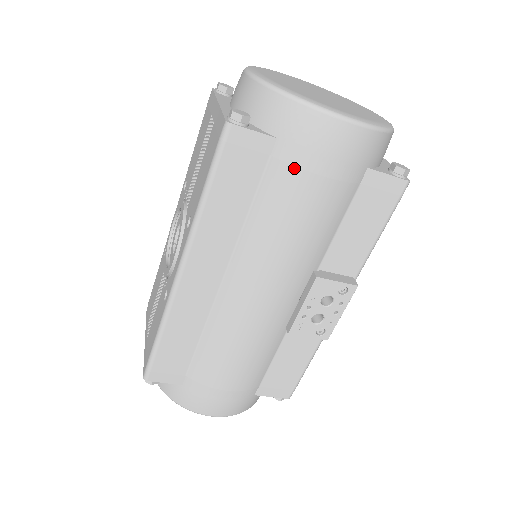
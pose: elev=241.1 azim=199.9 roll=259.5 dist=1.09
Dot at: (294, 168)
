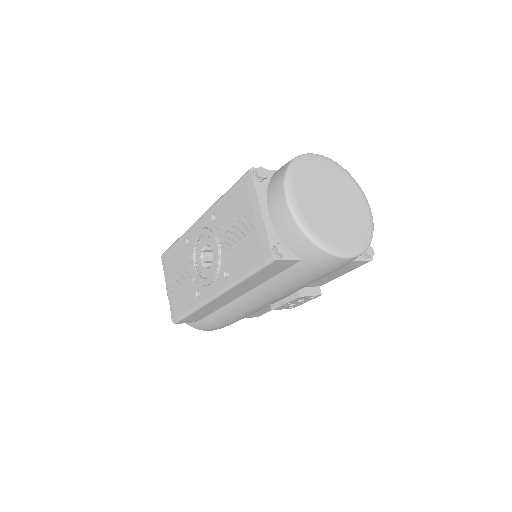
Dot at: (307, 272)
